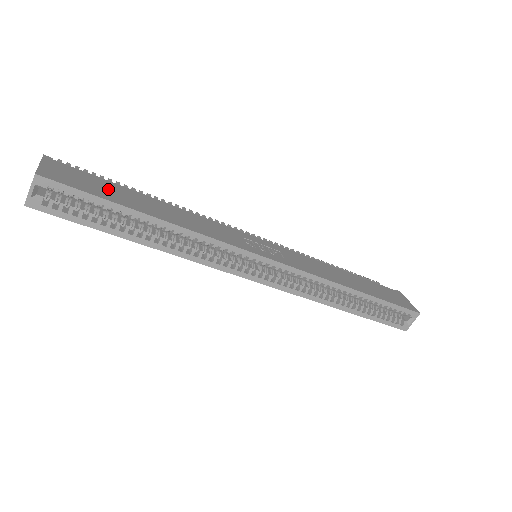
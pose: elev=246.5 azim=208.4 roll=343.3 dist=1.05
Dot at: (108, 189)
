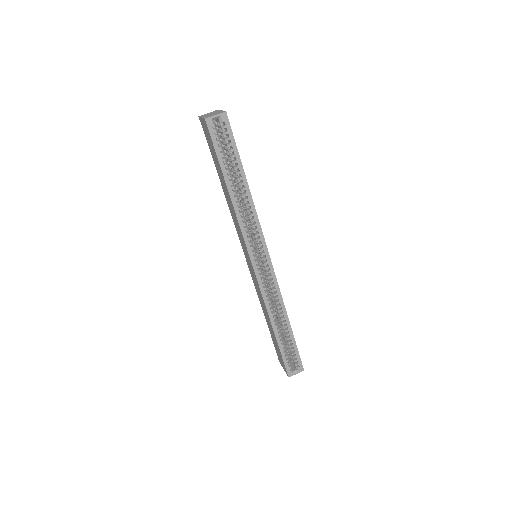
Dot at: occluded
